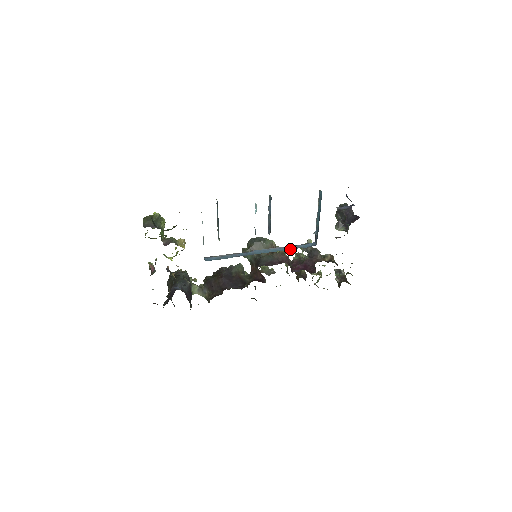
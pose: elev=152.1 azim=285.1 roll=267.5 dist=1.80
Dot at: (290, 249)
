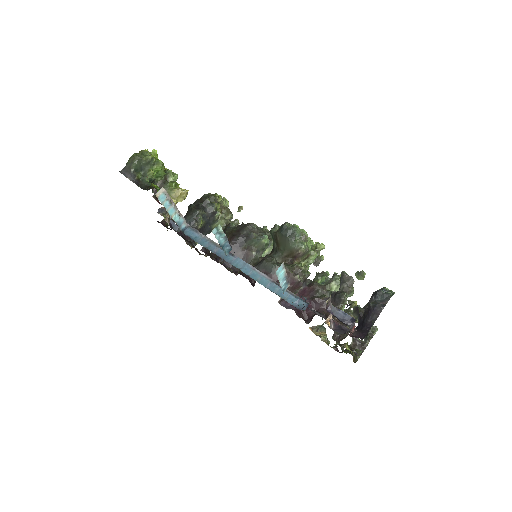
Dot at: (270, 289)
